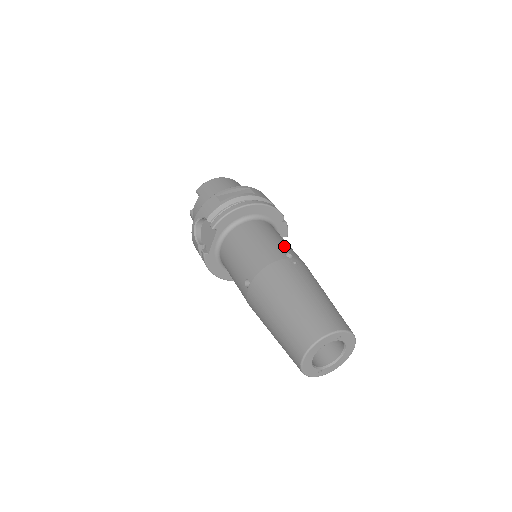
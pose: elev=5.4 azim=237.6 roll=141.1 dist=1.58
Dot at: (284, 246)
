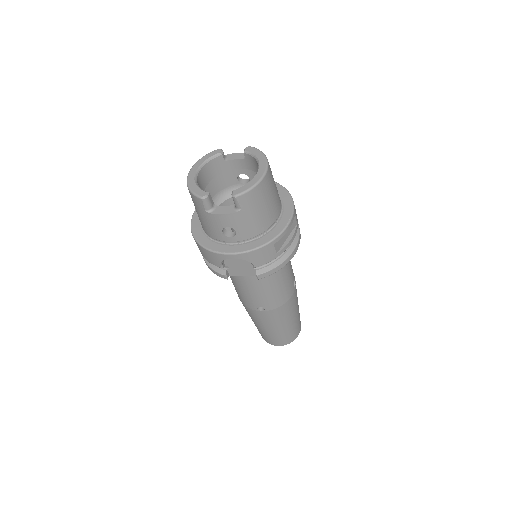
Dot at: occluded
